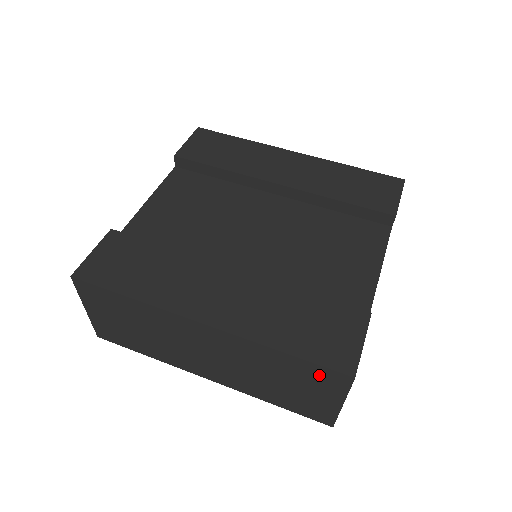
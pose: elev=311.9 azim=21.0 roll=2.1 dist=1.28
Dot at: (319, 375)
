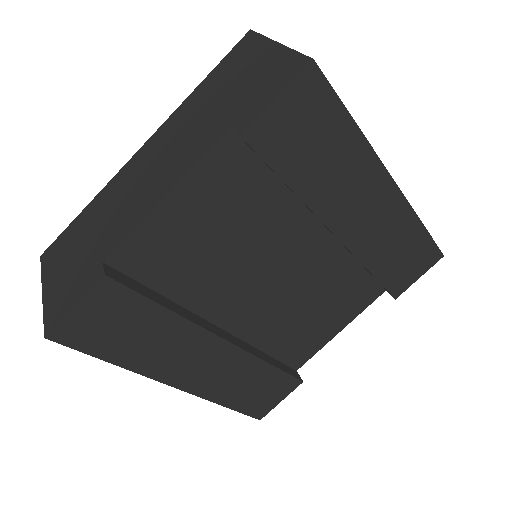
Dot at: occluded
